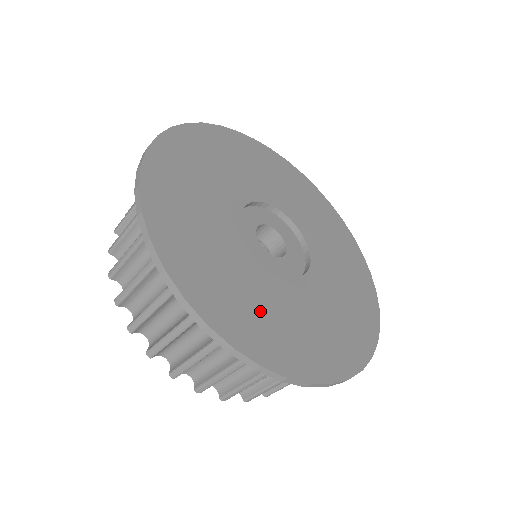
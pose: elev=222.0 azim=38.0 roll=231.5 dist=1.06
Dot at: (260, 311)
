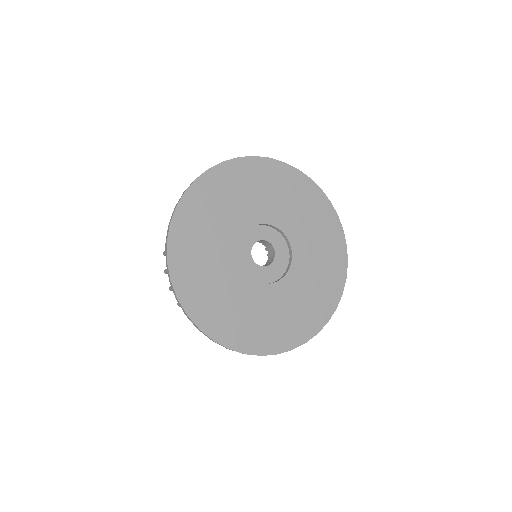
Dot at: (219, 299)
